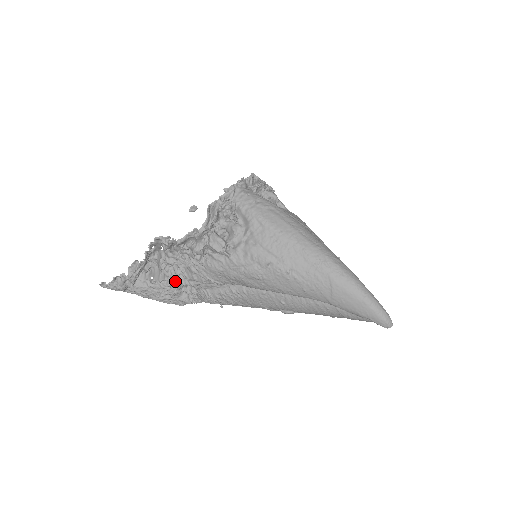
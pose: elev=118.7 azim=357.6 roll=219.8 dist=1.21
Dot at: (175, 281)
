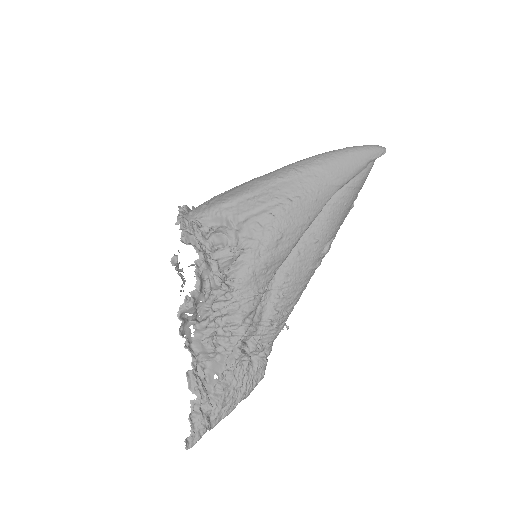
Dot at: (234, 344)
